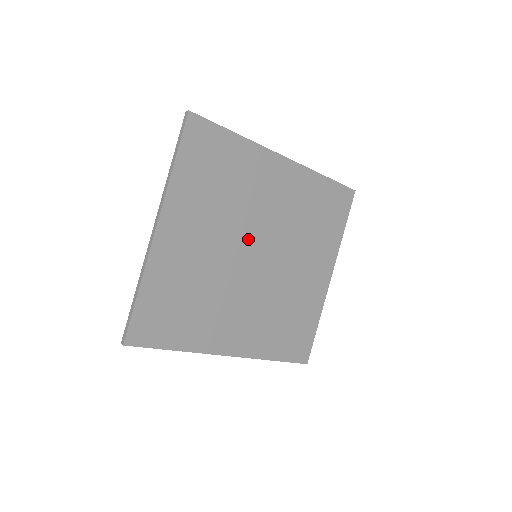
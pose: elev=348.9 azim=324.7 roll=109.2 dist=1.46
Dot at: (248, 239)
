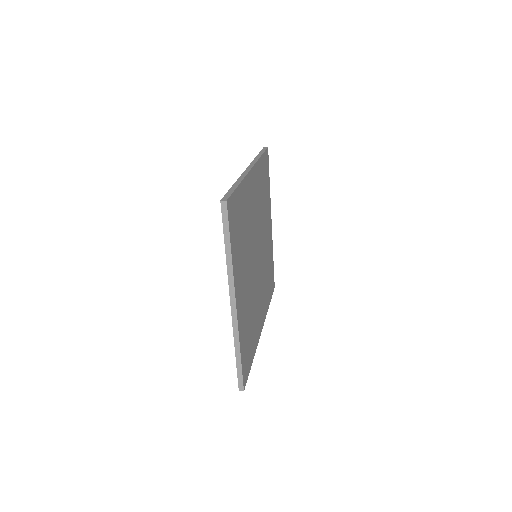
Dot at: (254, 251)
